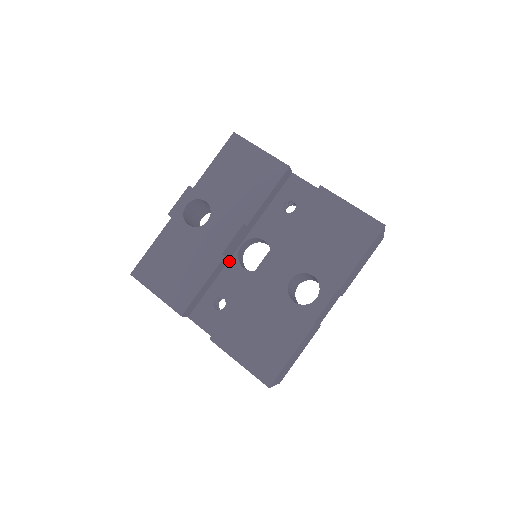
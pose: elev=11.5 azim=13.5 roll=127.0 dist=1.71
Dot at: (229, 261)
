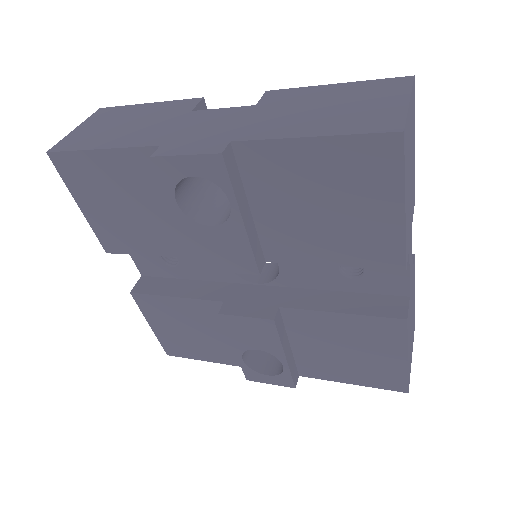
Dot at: occluded
